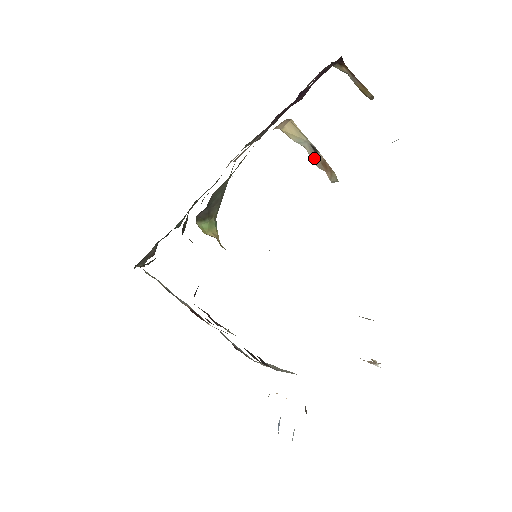
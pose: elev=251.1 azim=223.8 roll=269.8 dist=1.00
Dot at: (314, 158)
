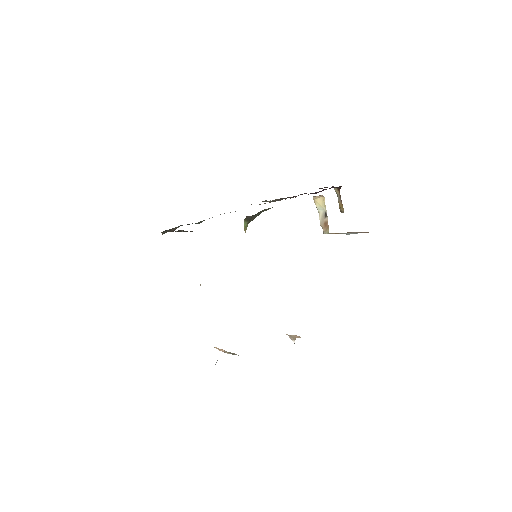
Dot at: (322, 219)
